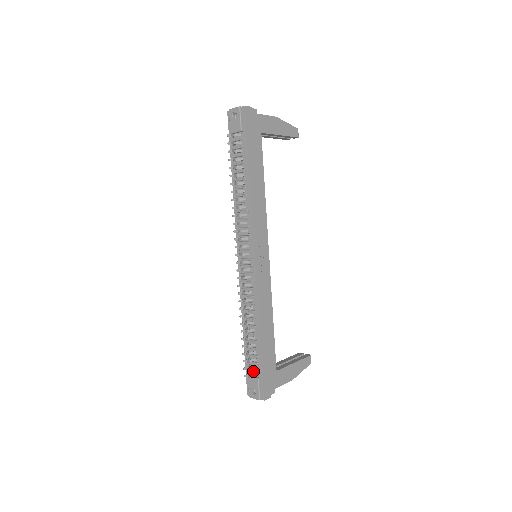
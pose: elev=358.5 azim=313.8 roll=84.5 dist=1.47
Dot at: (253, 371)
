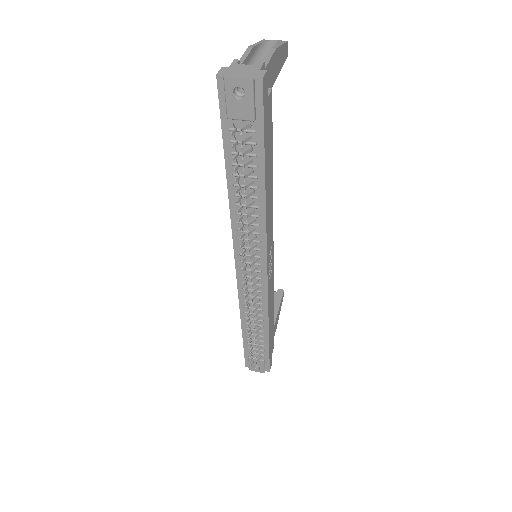
Dot at: occluded
